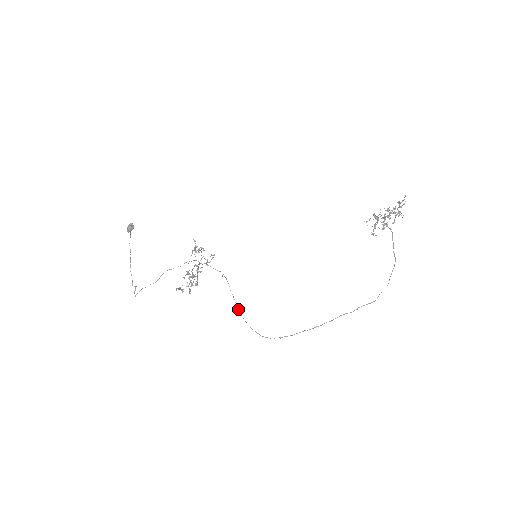
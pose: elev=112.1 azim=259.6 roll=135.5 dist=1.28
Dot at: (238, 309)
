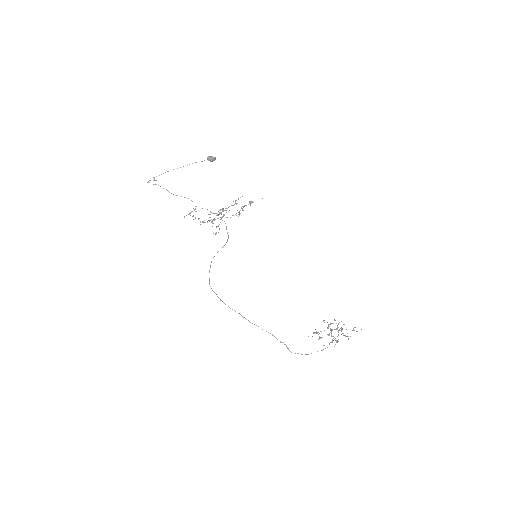
Dot at: occluded
